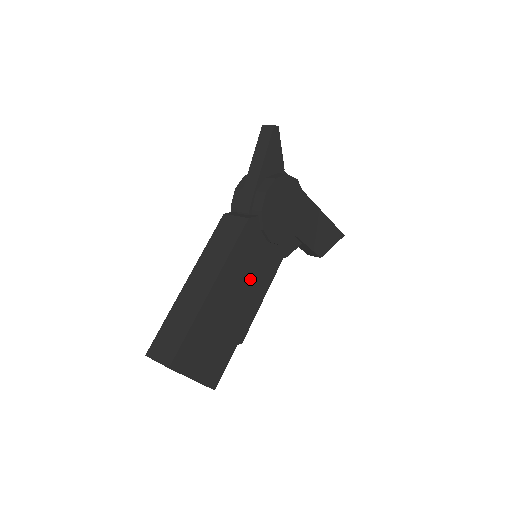
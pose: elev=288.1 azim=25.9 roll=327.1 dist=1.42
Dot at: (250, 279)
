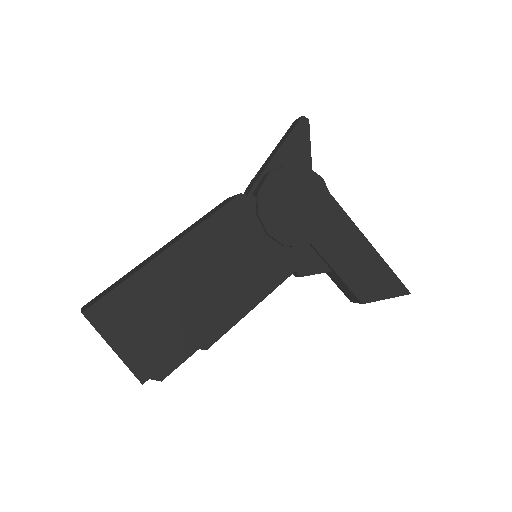
Dot at: (229, 267)
